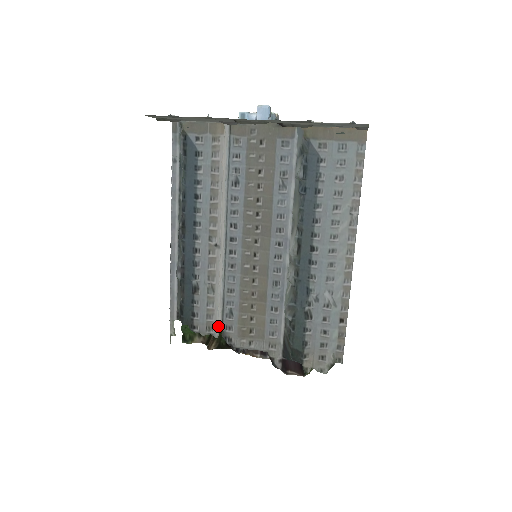
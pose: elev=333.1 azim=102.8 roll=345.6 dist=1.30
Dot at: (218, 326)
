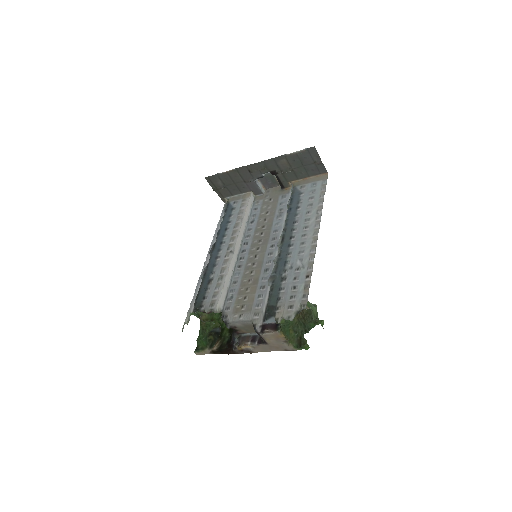
Dot at: (219, 305)
